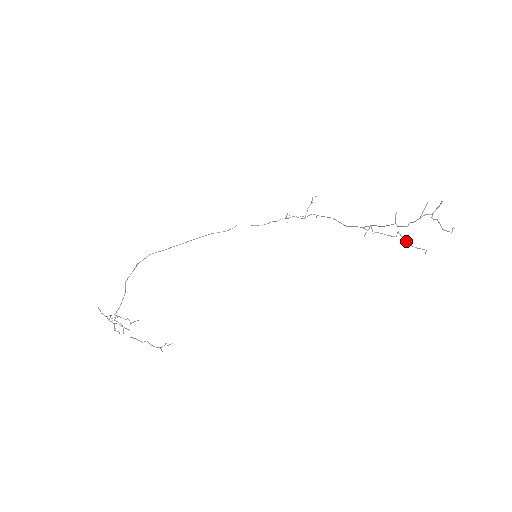
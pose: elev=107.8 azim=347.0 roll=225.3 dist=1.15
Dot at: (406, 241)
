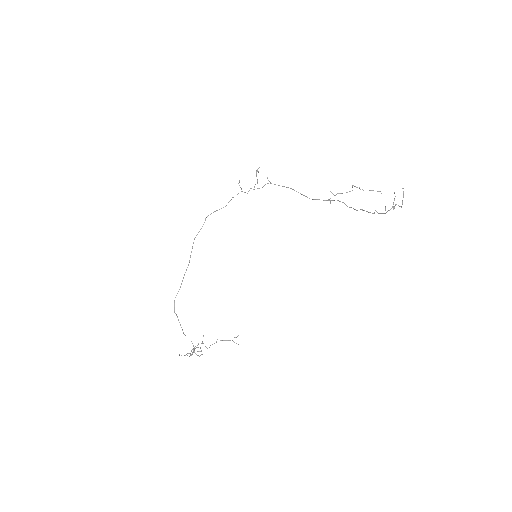
Dot at: occluded
